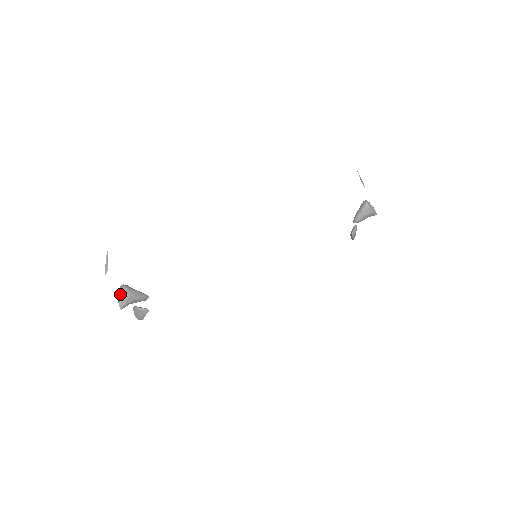
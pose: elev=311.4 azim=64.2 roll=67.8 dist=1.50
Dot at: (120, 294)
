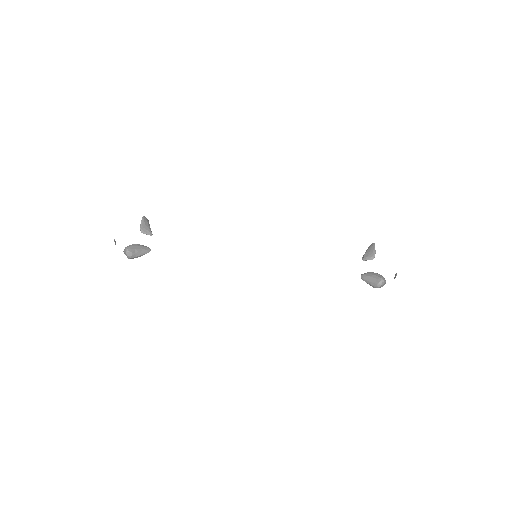
Dot at: (125, 254)
